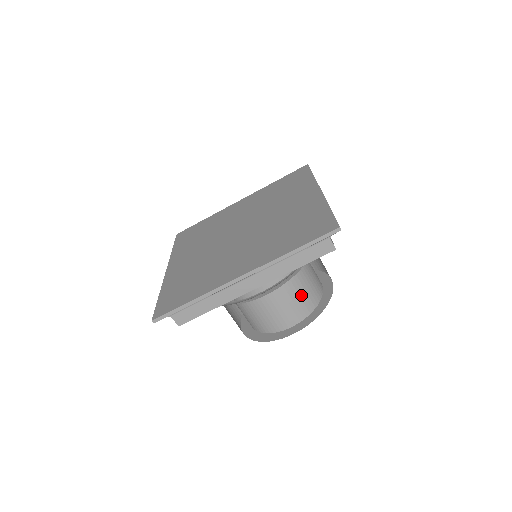
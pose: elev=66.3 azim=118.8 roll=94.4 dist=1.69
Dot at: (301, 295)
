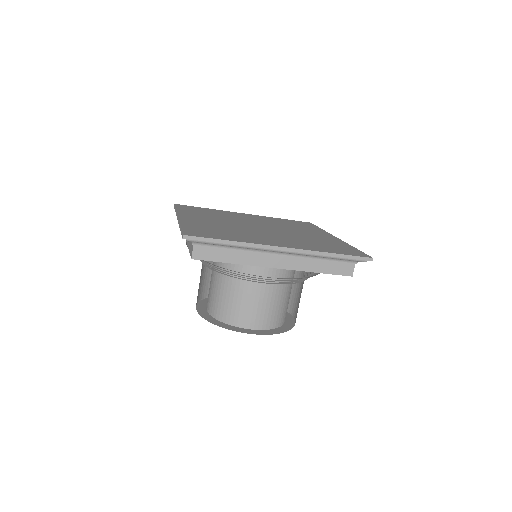
Dot at: (280, 307)
